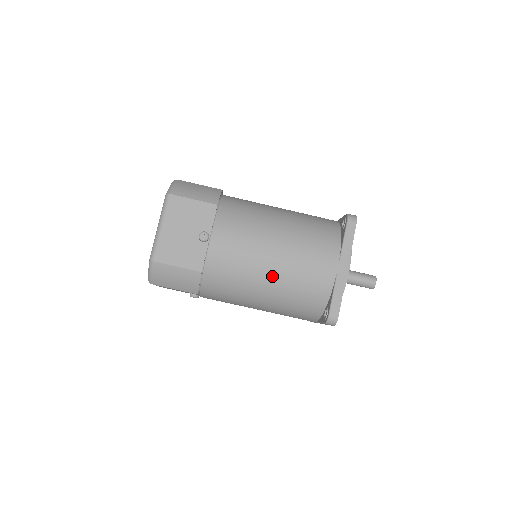
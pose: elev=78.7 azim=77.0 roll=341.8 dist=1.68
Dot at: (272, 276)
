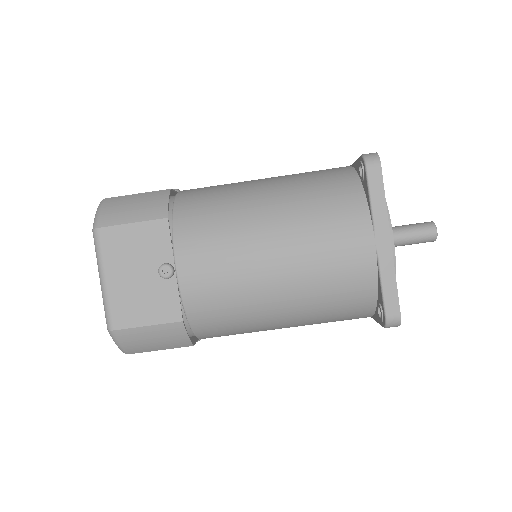
Dot at: (283, 289)
